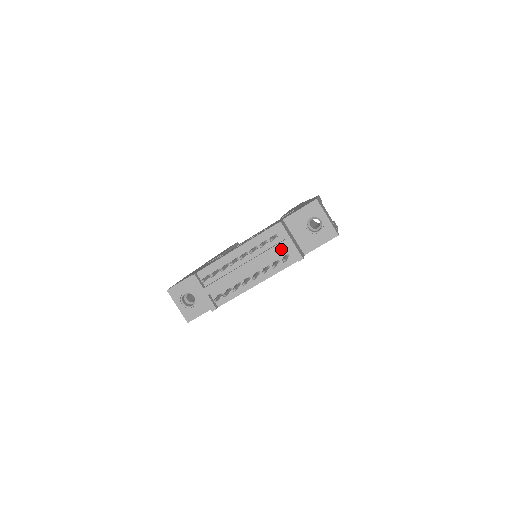
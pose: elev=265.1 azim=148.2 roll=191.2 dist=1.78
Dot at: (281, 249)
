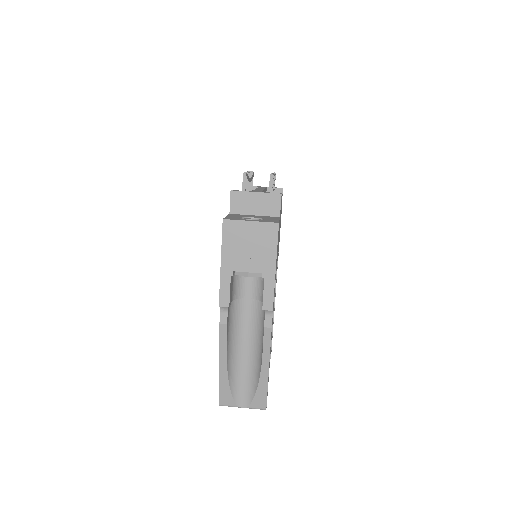
Dot at: (264, 187)
